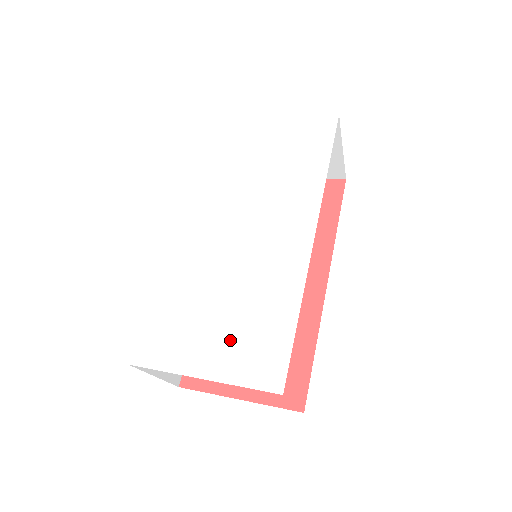
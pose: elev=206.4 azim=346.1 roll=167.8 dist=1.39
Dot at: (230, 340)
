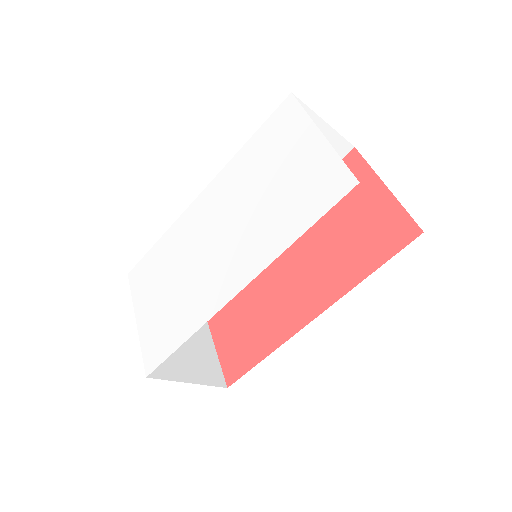
Dot at: (157, 314)
